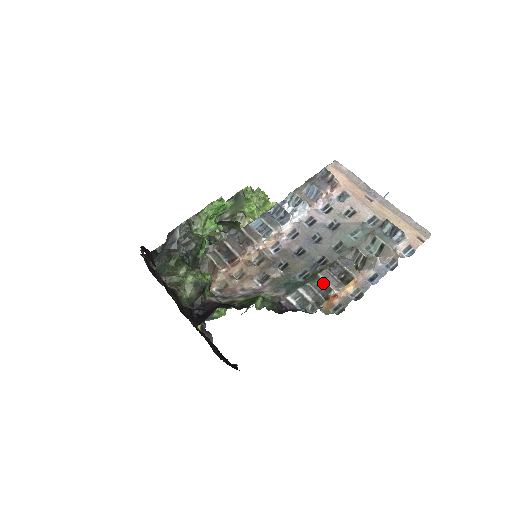
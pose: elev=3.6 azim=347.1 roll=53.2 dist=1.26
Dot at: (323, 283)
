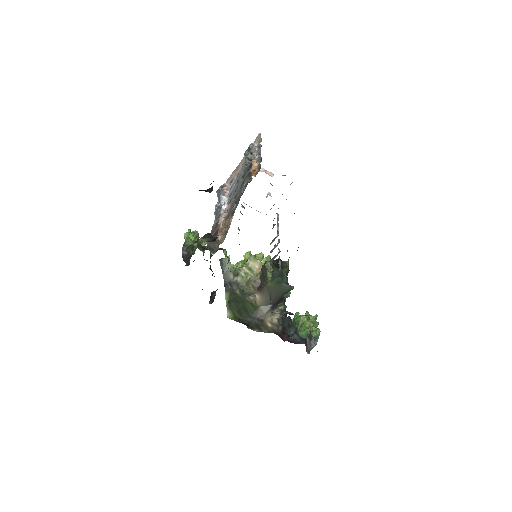
Dot at: (246, 177)
